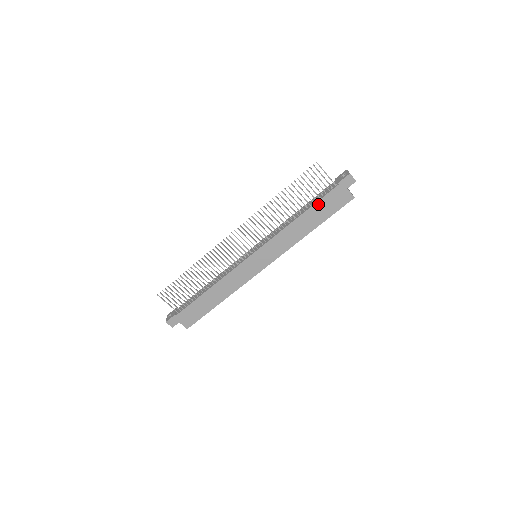
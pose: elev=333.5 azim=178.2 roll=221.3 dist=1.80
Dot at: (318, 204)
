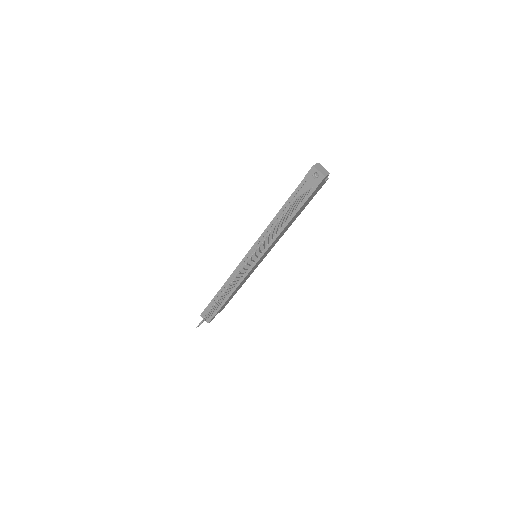
Dot at: (301, 208)
